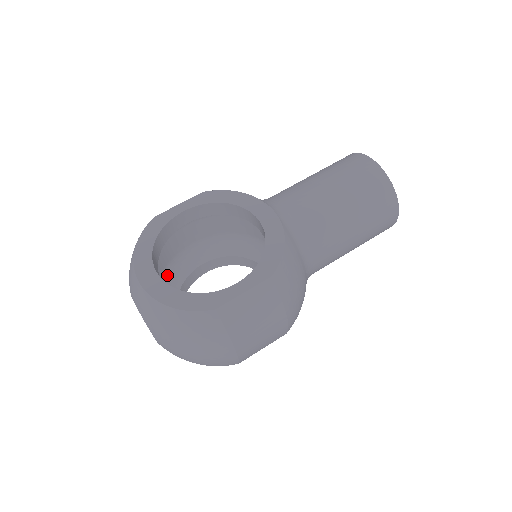
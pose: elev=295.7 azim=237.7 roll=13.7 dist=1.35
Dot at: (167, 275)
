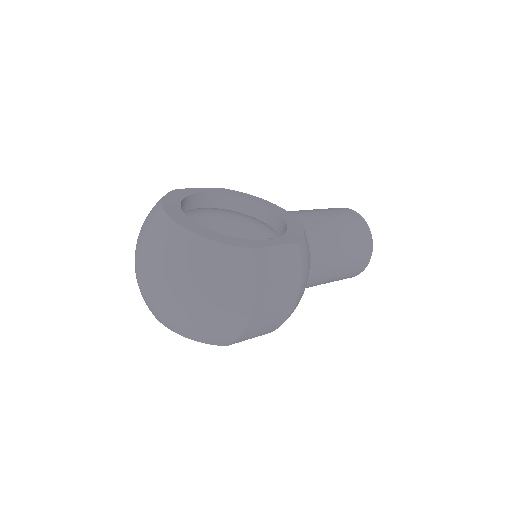
Dot at: occluded
